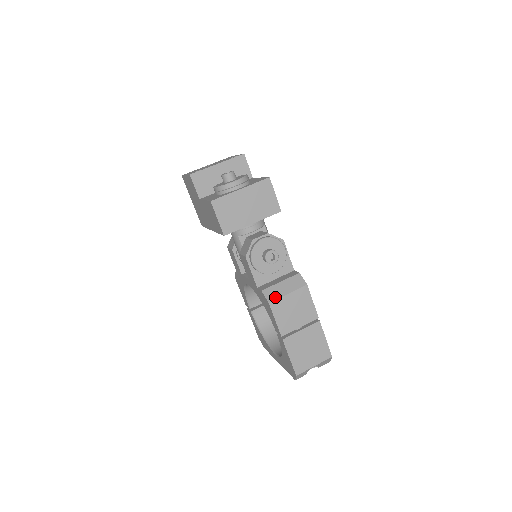
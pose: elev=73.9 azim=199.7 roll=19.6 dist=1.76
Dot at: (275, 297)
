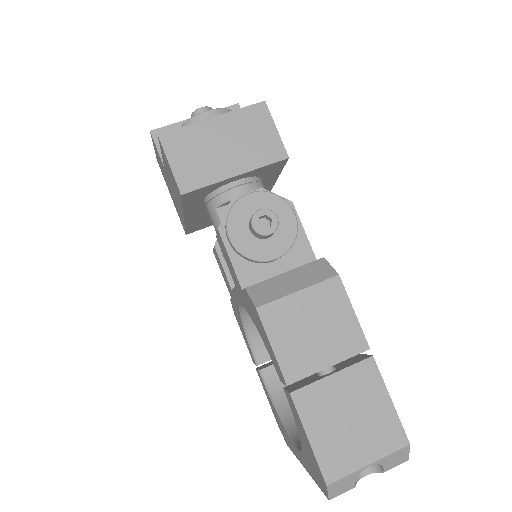
Dot at: (270, 297)
